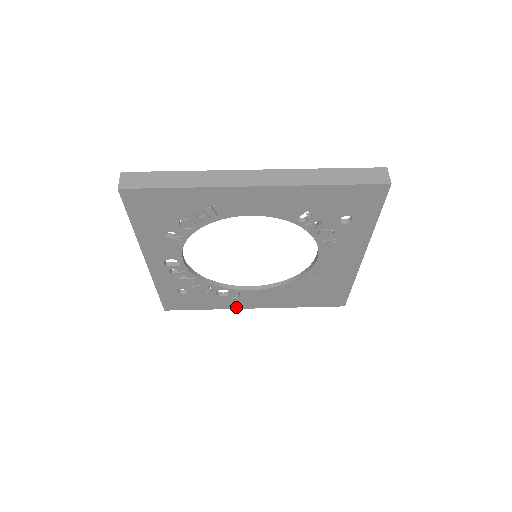
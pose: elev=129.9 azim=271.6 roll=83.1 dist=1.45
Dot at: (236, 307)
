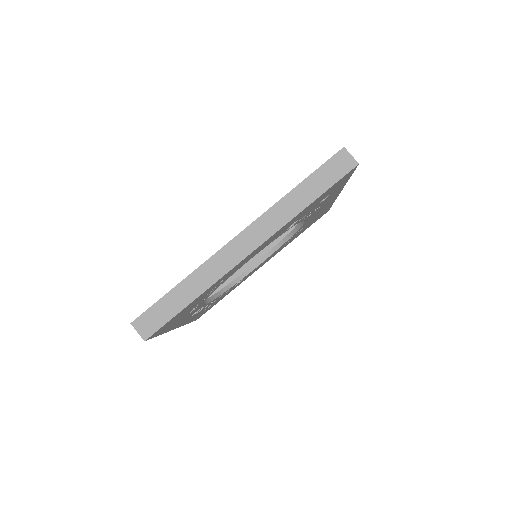
Dot at: occluded
